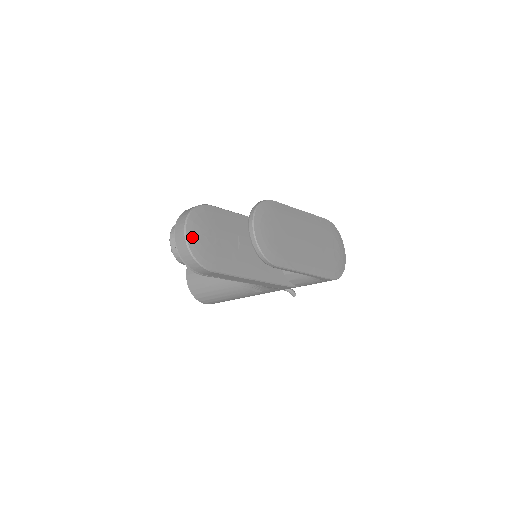
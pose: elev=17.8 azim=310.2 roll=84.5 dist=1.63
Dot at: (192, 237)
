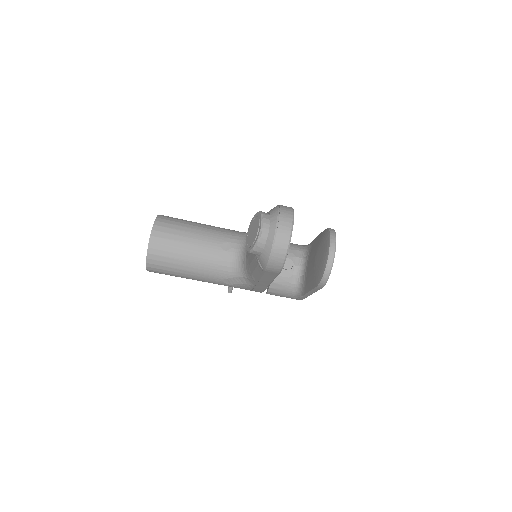
Dot at: occluded
